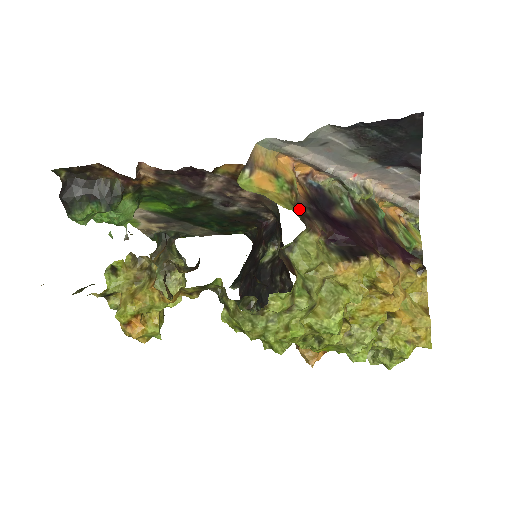
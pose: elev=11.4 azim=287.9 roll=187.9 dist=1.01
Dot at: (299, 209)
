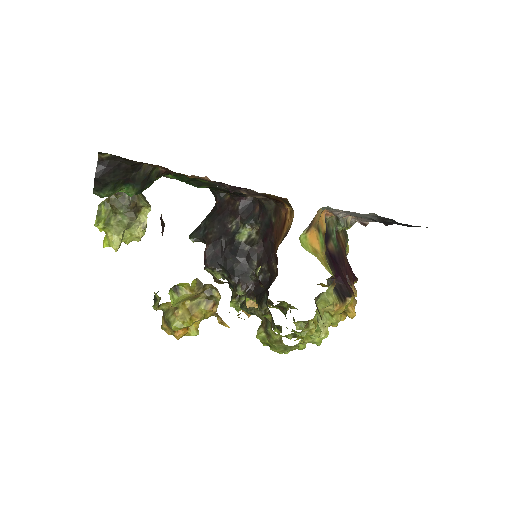
Dot at: occluded
